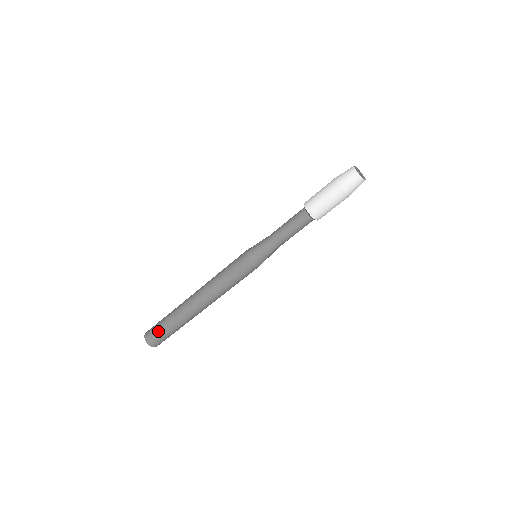
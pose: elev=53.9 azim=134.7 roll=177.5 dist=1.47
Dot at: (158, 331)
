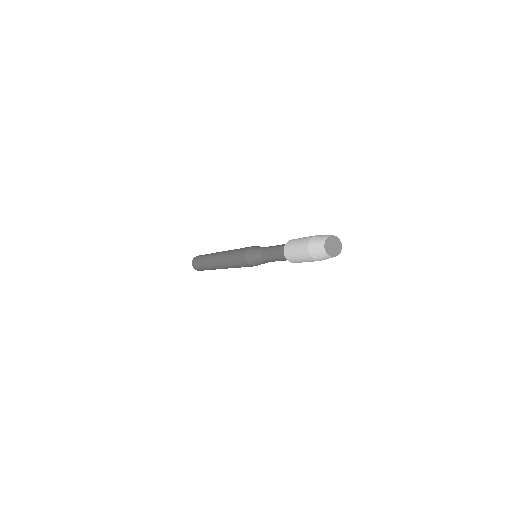
Dot at: (201, 269)
